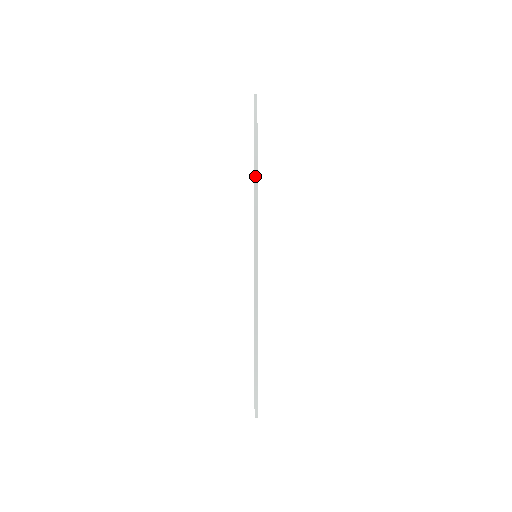
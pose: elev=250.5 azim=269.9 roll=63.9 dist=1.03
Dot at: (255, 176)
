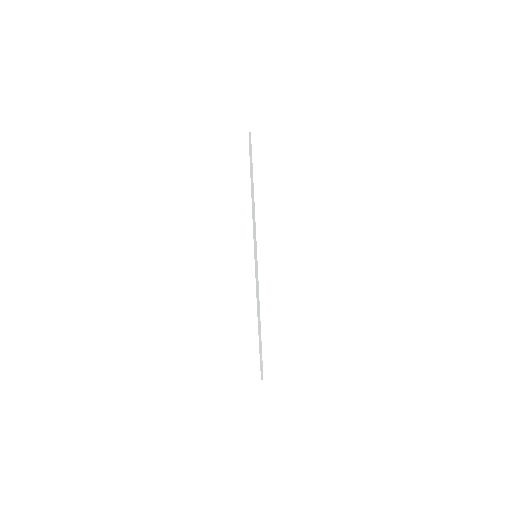
Dot at: (249, 133)
